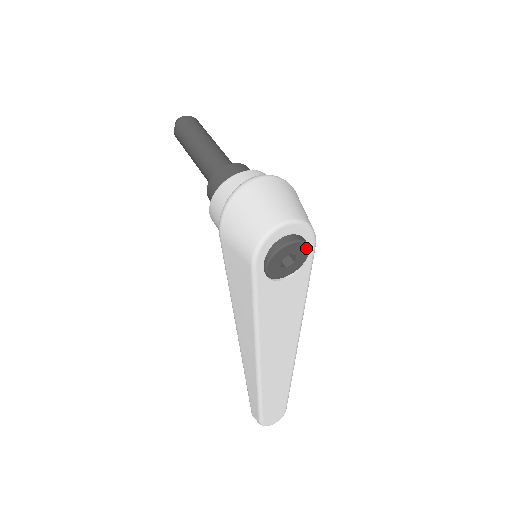
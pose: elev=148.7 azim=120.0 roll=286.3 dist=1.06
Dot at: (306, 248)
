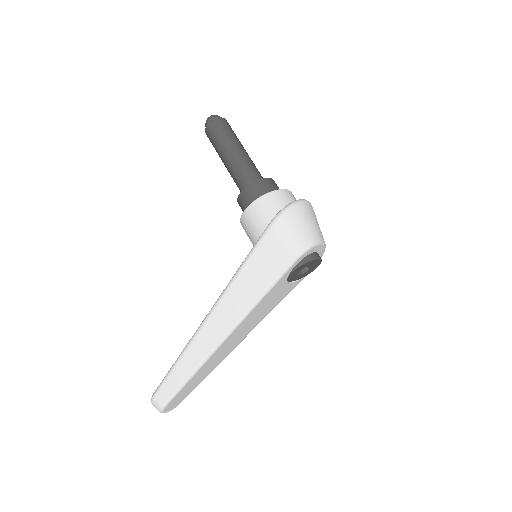
Dot at: (315, 268)
